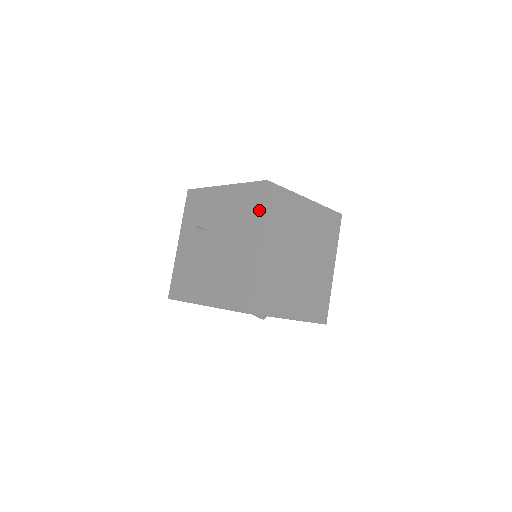
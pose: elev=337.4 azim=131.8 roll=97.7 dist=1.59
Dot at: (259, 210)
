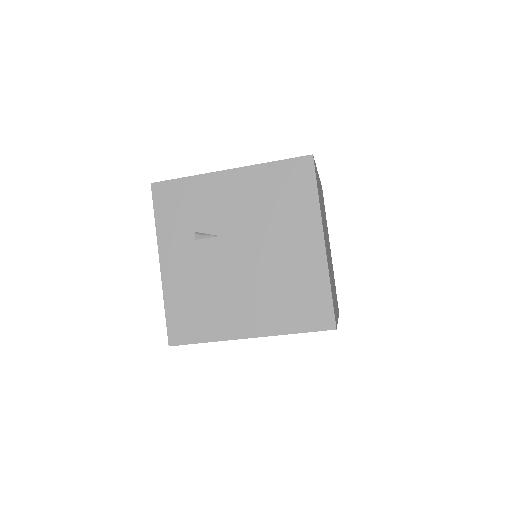
Dot at: (313, 195)
